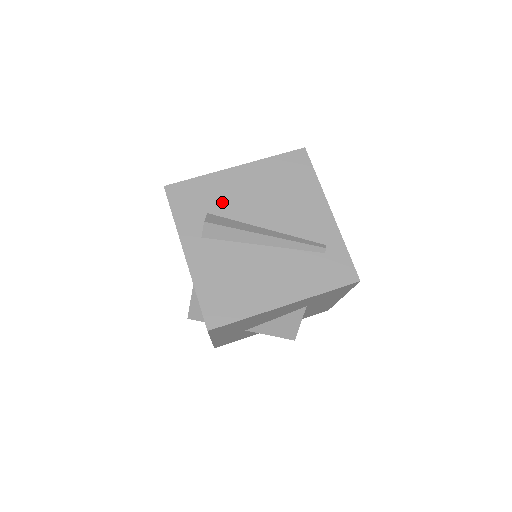
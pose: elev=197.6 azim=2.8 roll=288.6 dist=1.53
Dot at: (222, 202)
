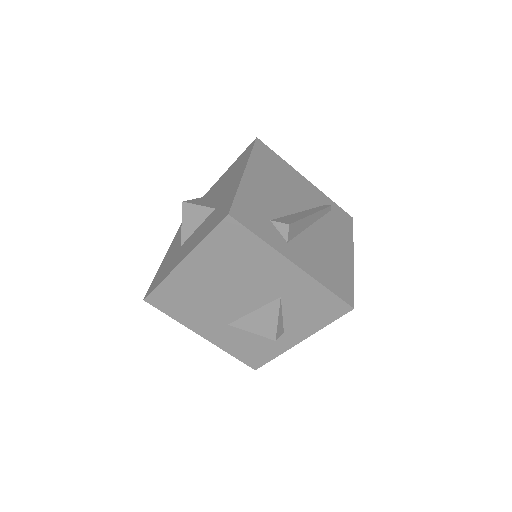
Dot at: (267, 206)
